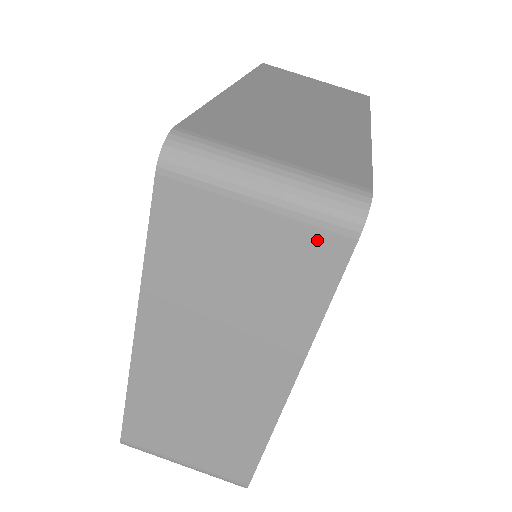
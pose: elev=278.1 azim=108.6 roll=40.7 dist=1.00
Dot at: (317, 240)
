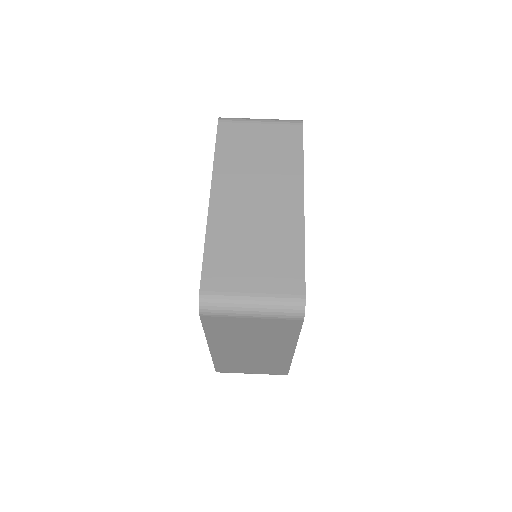
Dot at: (288, 129)
